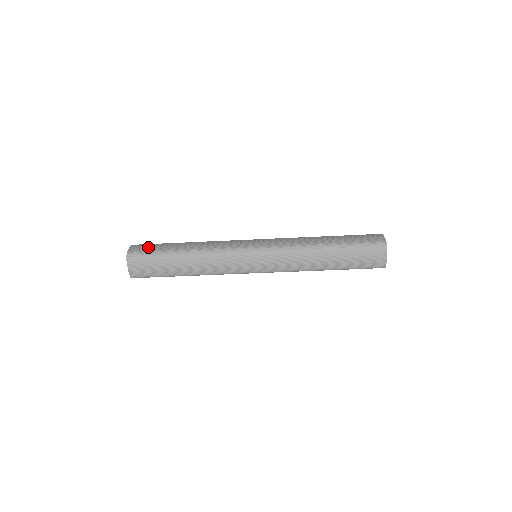
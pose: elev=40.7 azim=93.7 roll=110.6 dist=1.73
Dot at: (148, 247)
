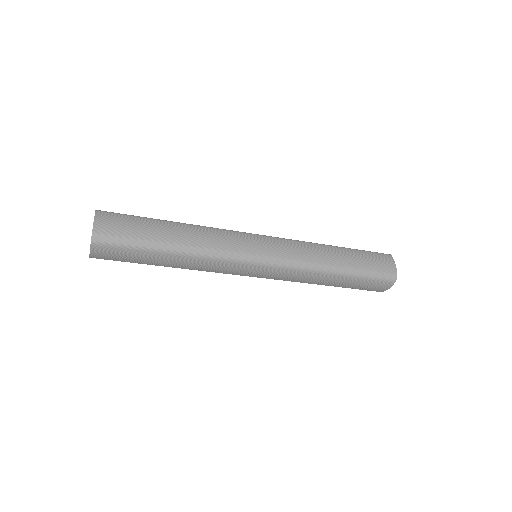
Dot at: (122, 227)
